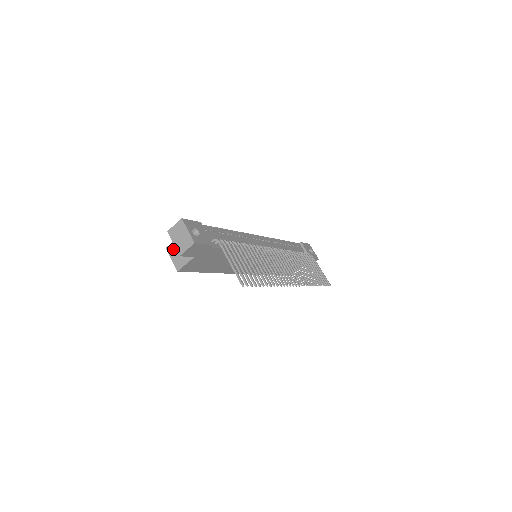
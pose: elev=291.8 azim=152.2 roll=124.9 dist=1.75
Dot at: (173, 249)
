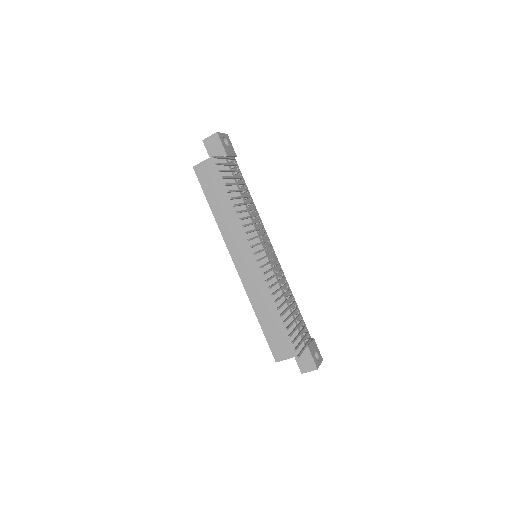
Dot at: occluded
